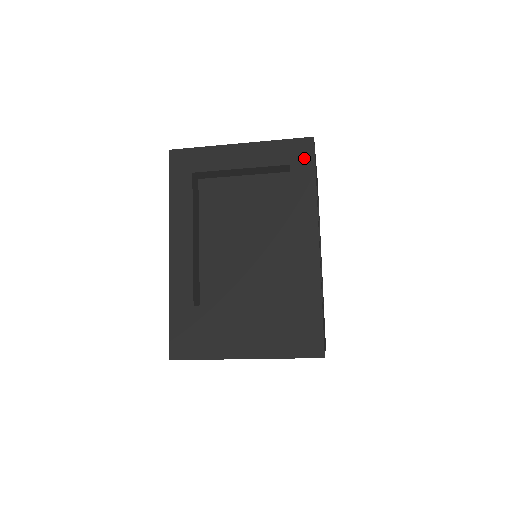
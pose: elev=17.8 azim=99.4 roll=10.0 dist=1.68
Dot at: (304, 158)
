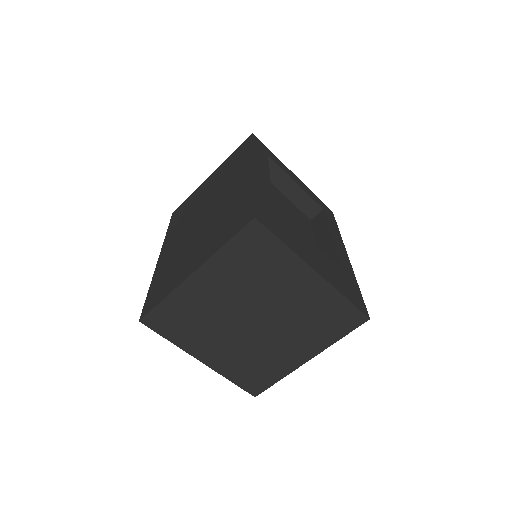
Dot at: (330, 214)
